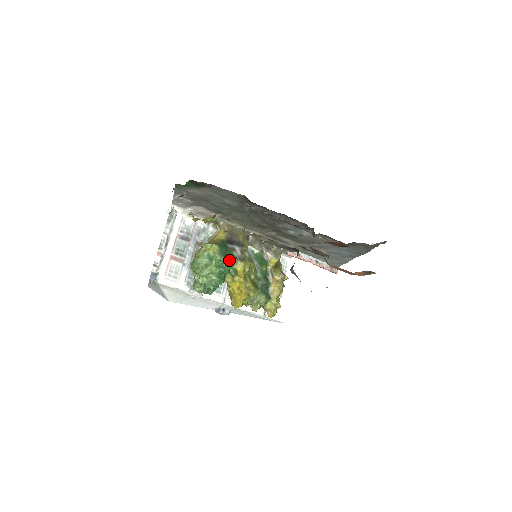
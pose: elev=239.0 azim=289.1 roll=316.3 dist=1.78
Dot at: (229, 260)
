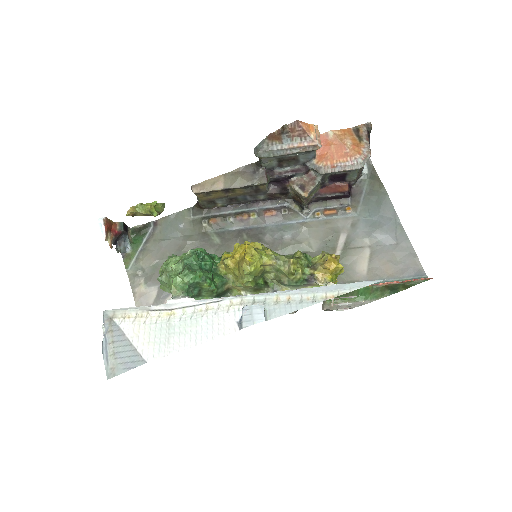
Dot at: occluded
